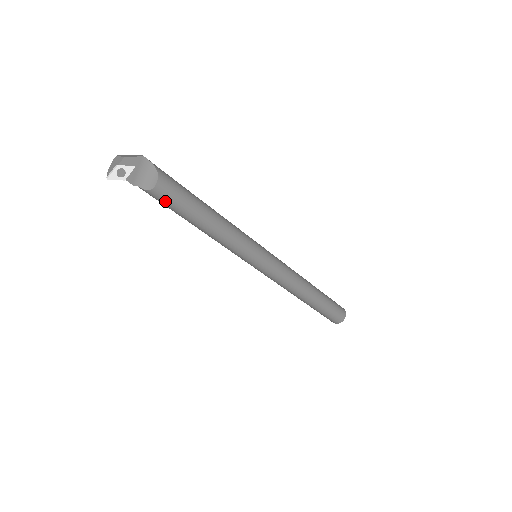
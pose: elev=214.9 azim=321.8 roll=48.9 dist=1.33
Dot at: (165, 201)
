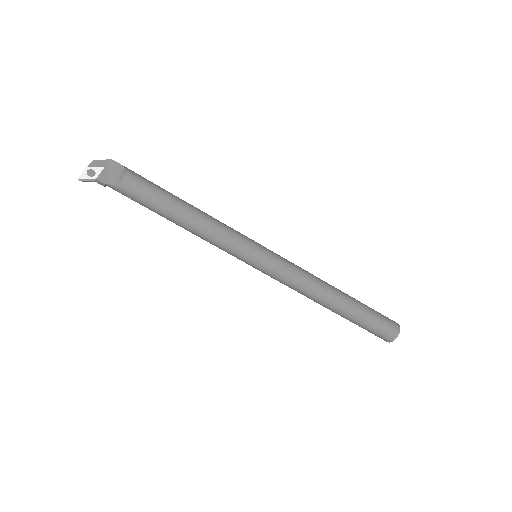
Dot at: (137, 194)
